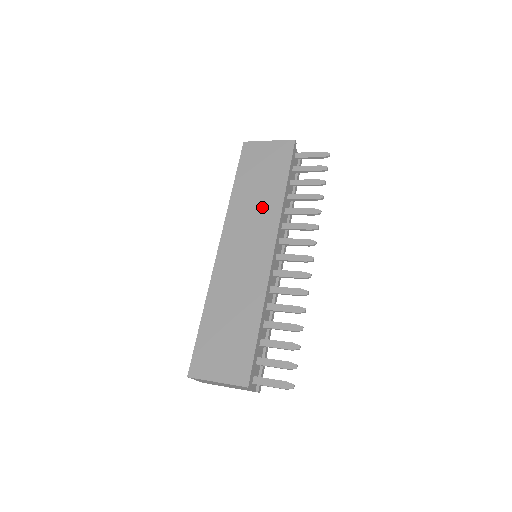
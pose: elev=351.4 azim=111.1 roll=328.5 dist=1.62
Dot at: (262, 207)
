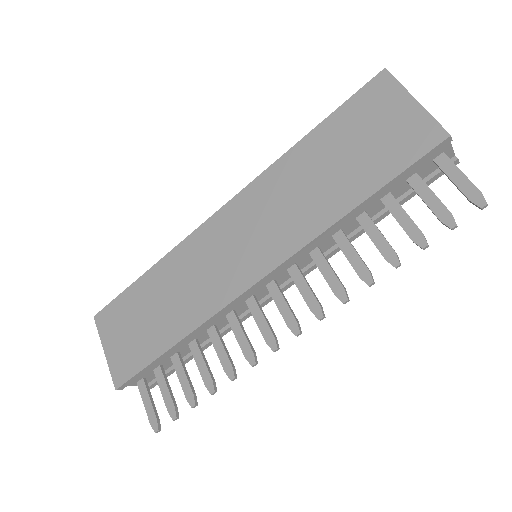
Dot at: (303, 206)
